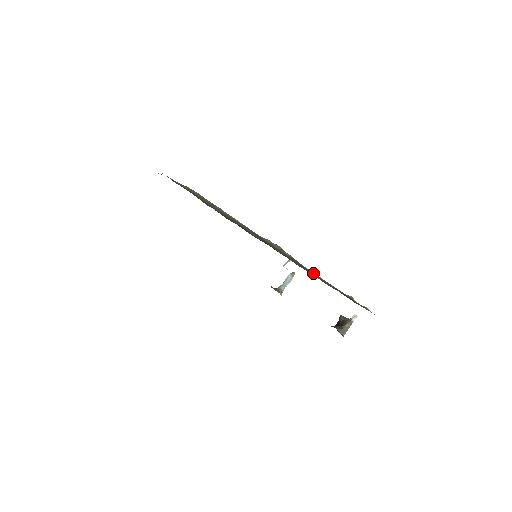
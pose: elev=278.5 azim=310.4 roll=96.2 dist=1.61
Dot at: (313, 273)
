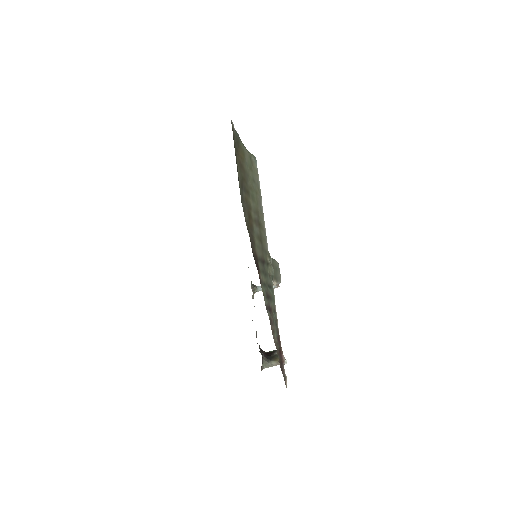
Dot at: (275, 317)
